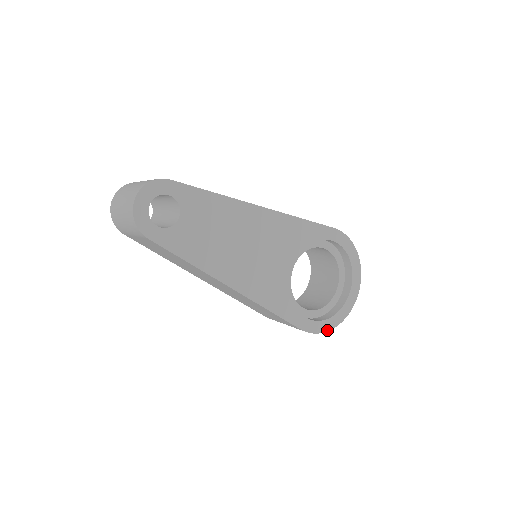
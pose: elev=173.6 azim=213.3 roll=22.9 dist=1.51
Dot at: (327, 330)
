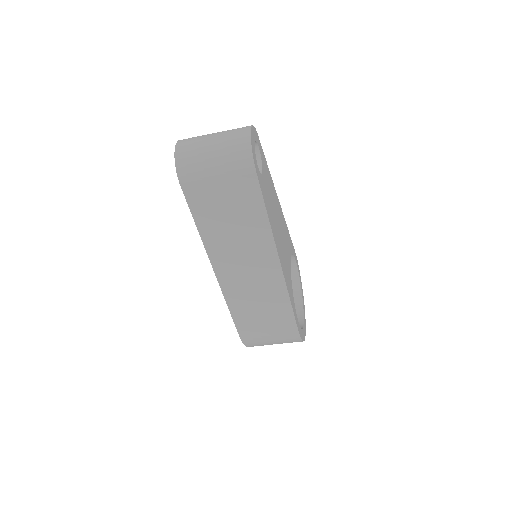
Dot at: (303, 340)
